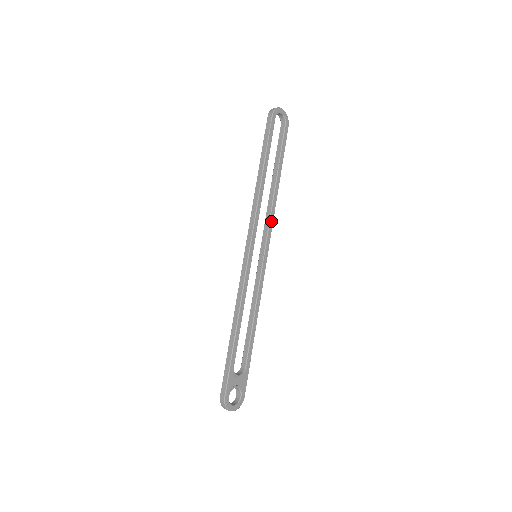
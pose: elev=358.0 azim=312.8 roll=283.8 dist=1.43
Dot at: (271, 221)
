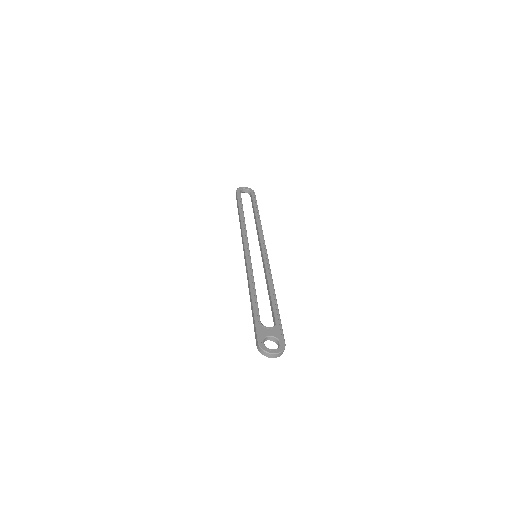
Dot at: (261, 236)
